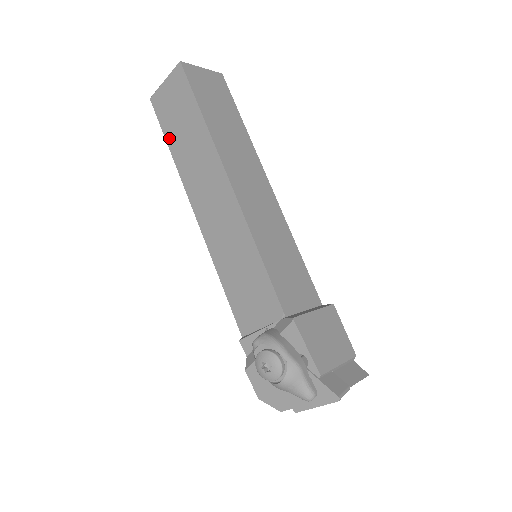
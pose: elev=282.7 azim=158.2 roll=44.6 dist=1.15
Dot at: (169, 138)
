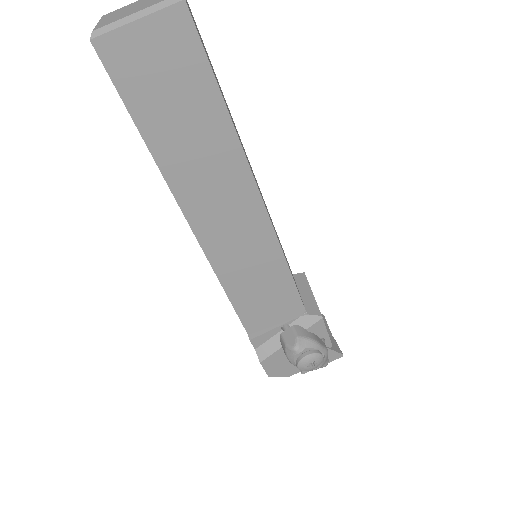
Dot at: (144, 122)
